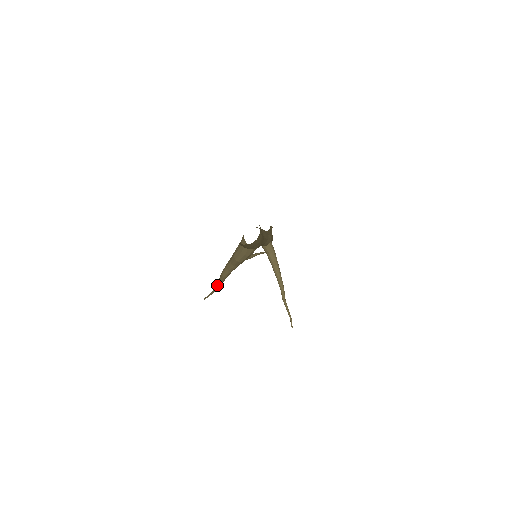
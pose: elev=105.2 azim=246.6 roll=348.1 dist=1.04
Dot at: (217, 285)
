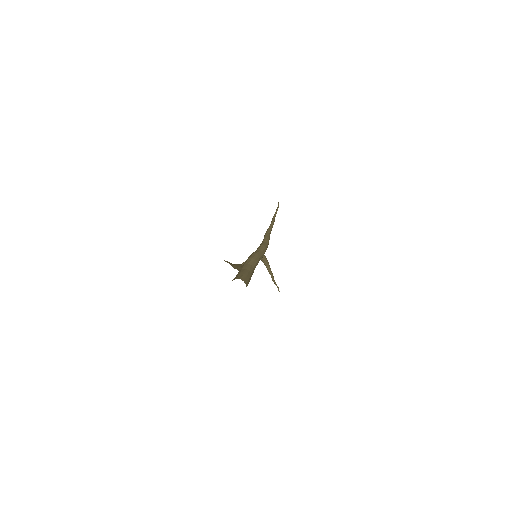
Dot at: occluded
